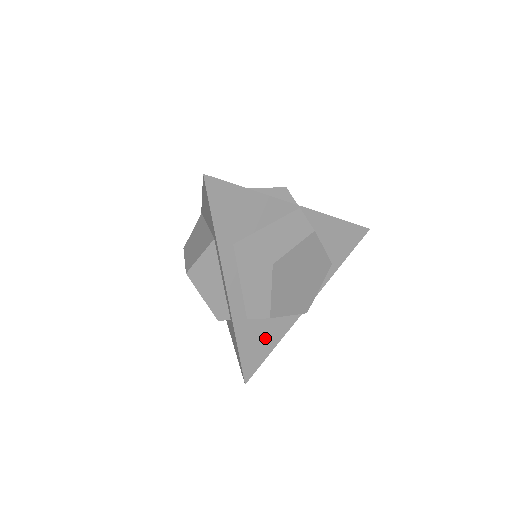
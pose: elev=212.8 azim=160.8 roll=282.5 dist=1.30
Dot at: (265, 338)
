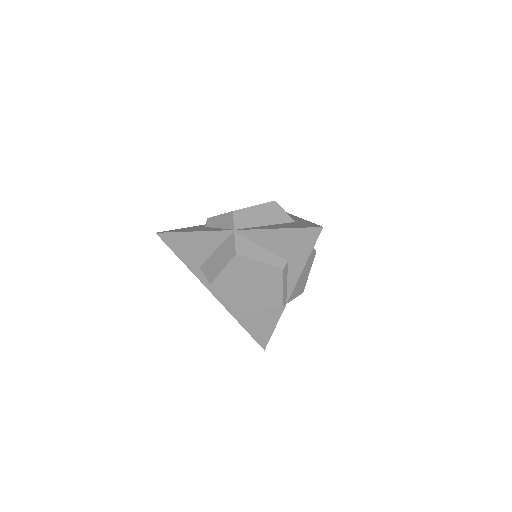
Dot at: (262, 322)
